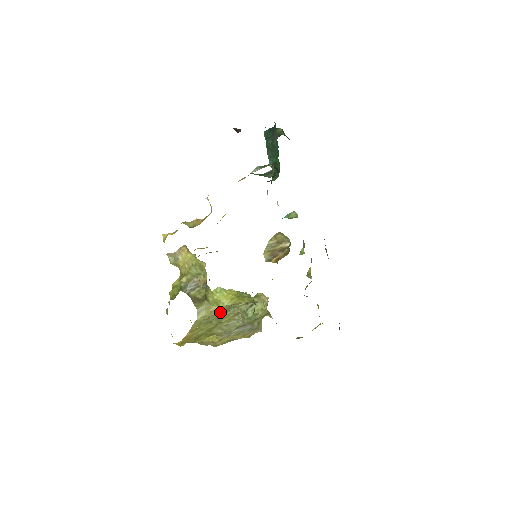
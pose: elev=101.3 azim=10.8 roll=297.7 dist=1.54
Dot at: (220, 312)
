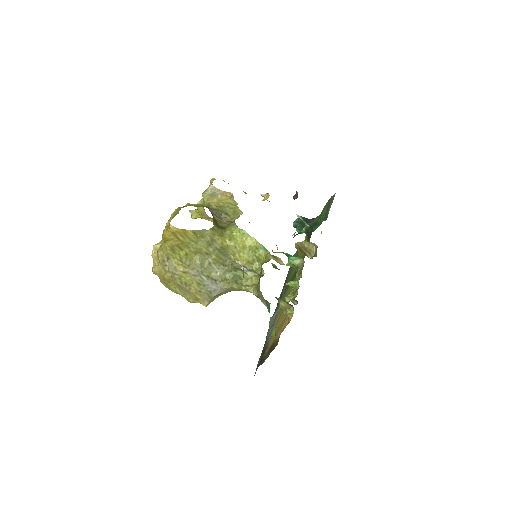
Dot at: (224, 247)
